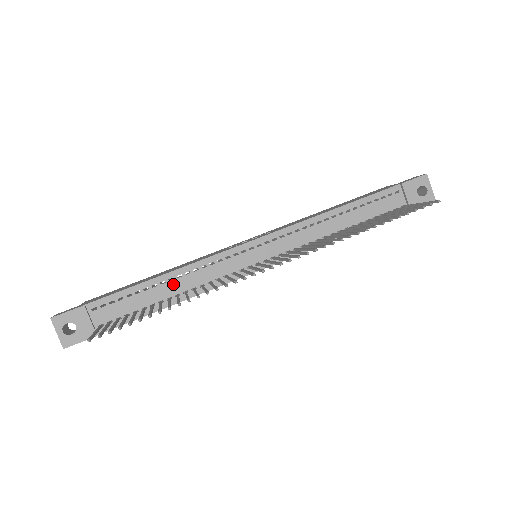
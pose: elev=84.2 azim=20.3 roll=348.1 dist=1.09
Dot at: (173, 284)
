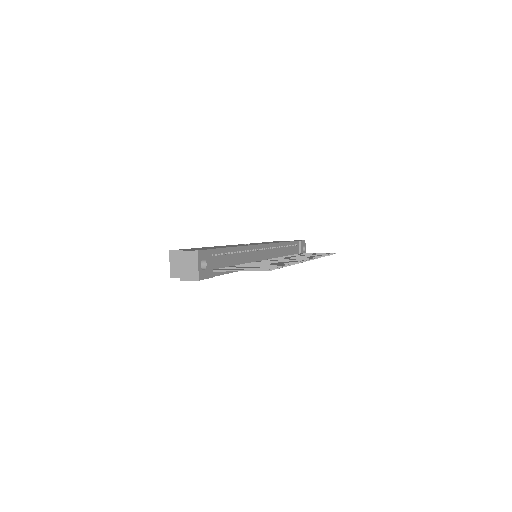
Dot at: (240, 256)
